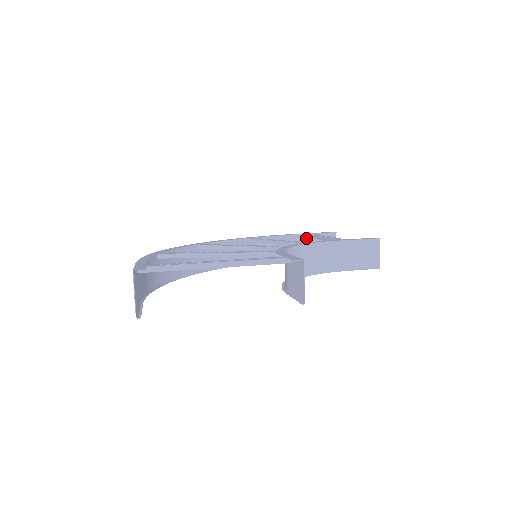
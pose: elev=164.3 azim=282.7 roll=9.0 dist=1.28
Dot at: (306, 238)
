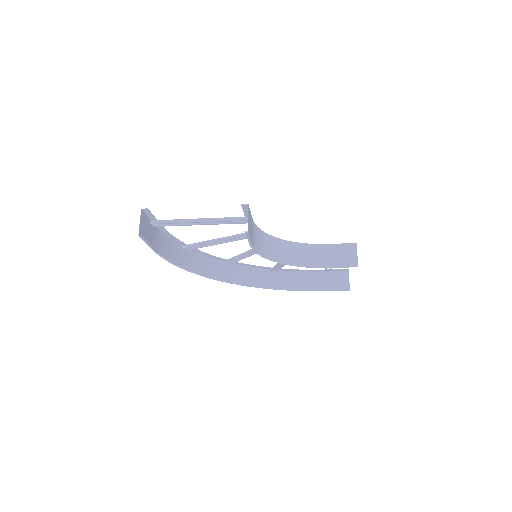
Dot at: (322, 275)
